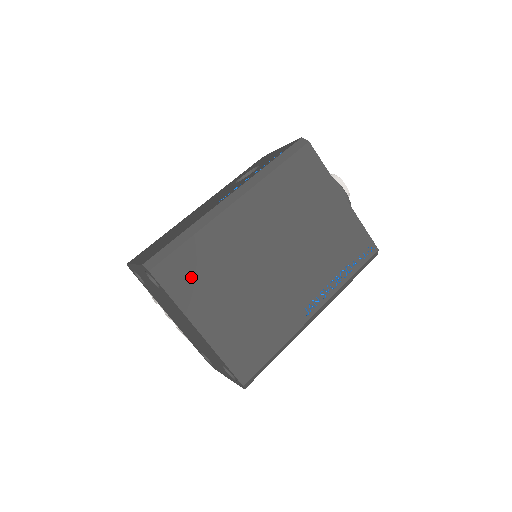
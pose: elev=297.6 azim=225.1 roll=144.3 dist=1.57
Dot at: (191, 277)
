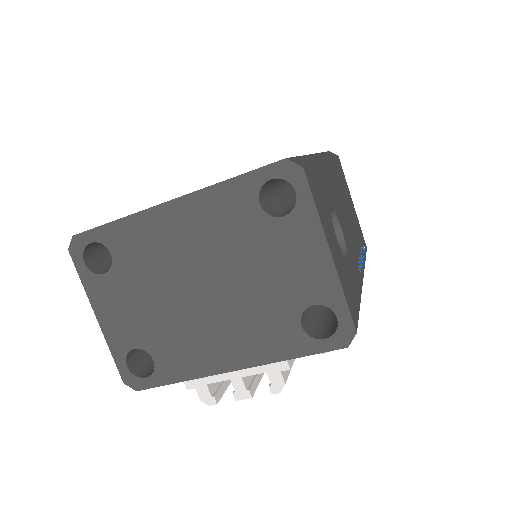
Dot at: occluded
